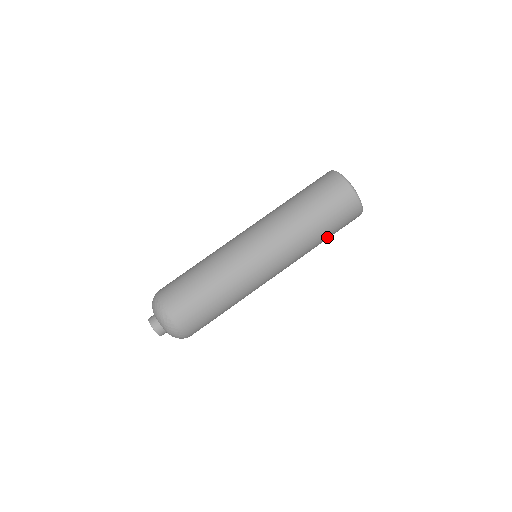
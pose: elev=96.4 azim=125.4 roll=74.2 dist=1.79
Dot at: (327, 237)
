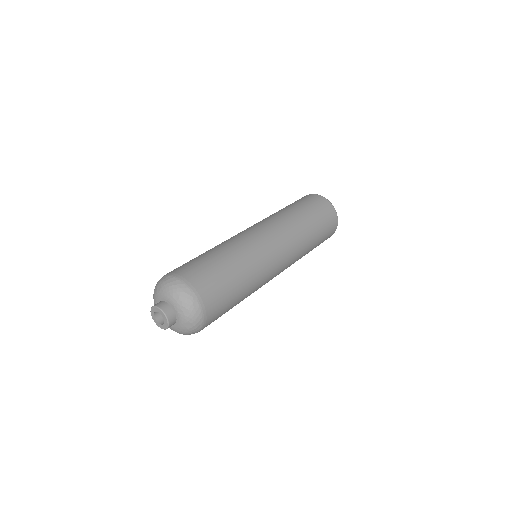
Dot at: (312, 221)
